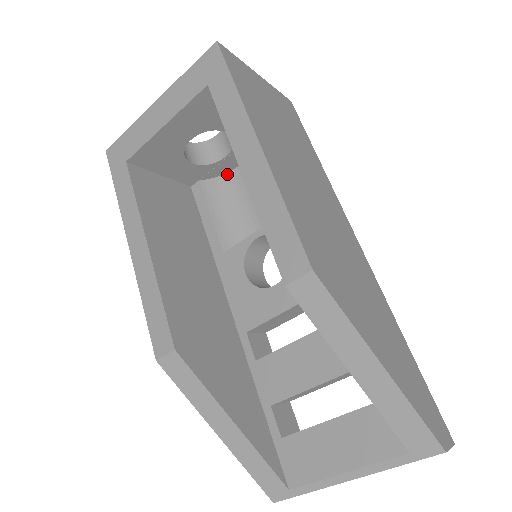
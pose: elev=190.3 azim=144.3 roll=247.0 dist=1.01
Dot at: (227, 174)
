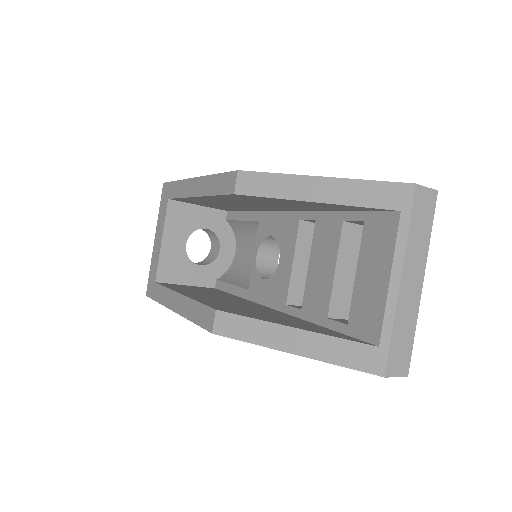
Dot at: (232, 264)
